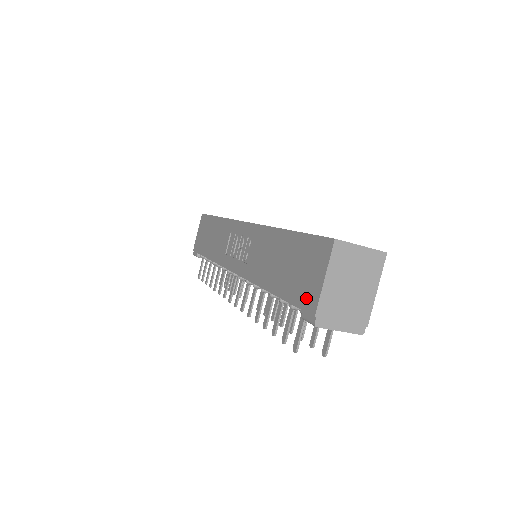
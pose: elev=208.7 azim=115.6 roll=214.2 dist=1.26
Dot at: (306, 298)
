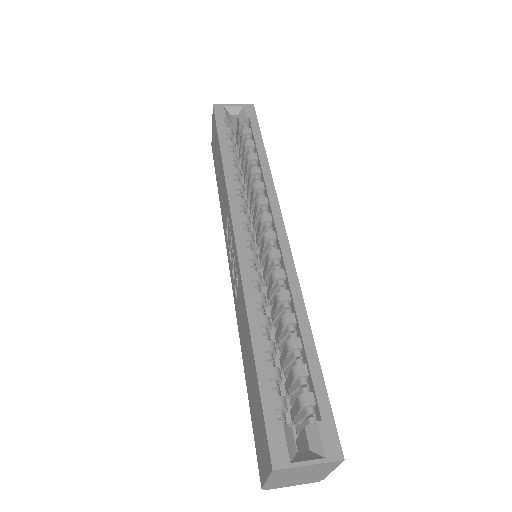
Dot at: (259, 459)
